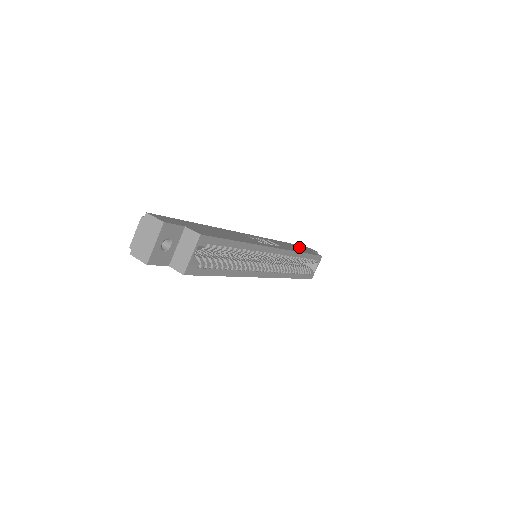
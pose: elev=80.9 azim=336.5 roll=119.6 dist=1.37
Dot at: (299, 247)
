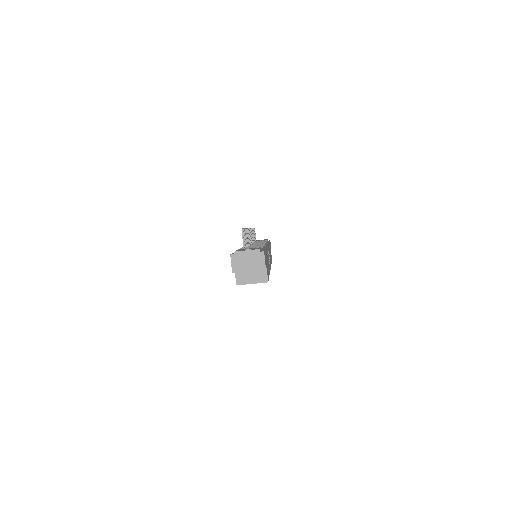
Dot at: occluded
